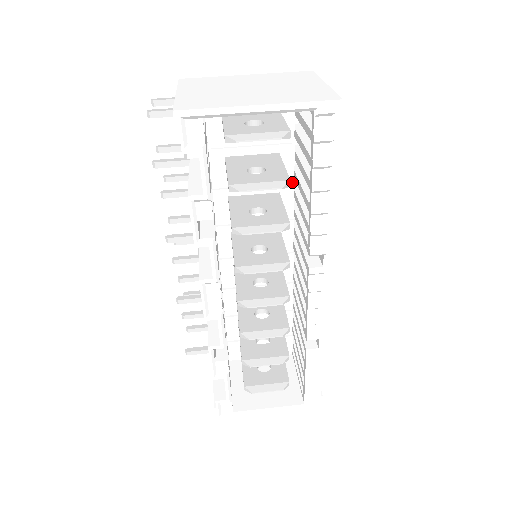
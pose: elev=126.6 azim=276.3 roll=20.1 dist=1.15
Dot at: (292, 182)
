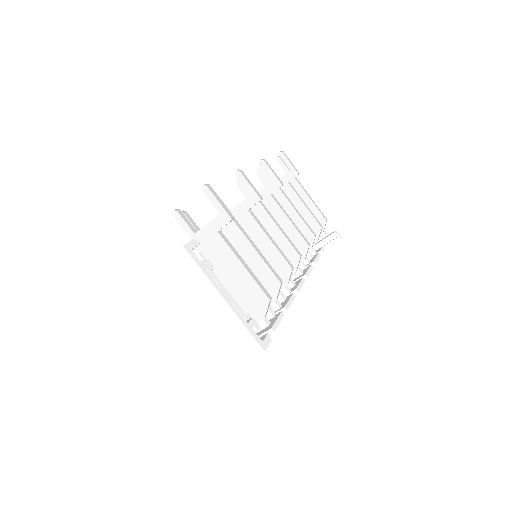
Dot at: occluded
